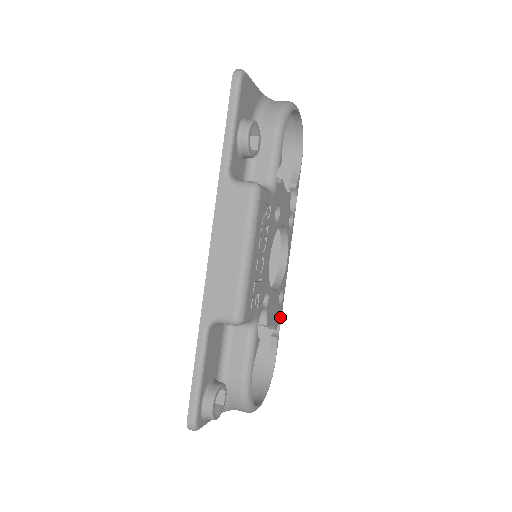
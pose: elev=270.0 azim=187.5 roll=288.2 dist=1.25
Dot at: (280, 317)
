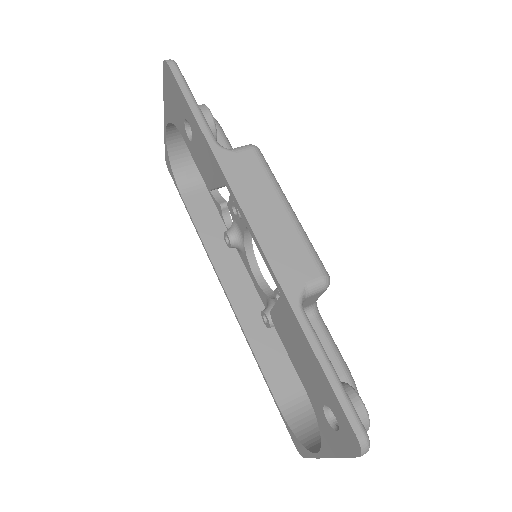
Dot at: occluded
